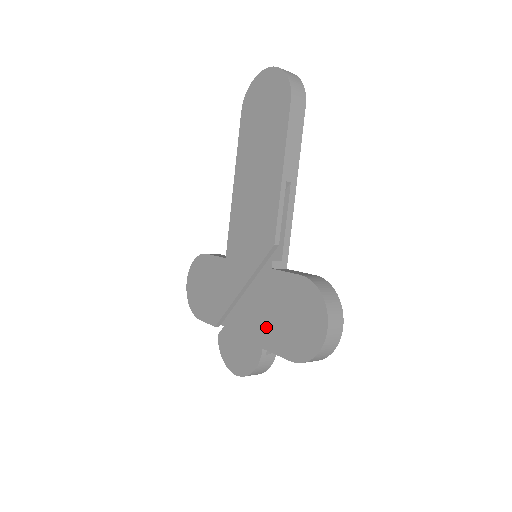
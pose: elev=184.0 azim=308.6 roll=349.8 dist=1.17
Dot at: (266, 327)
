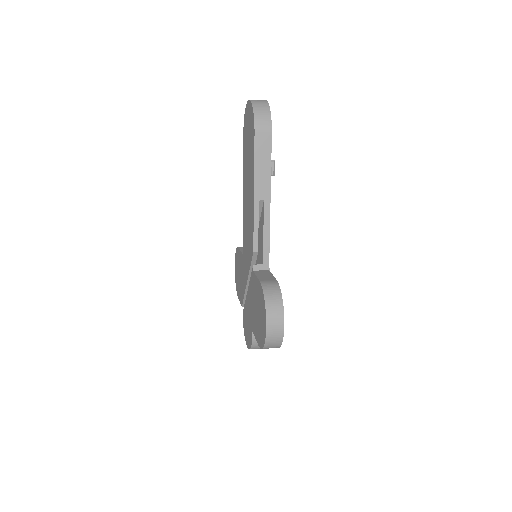
Dot at: (253, 316)
